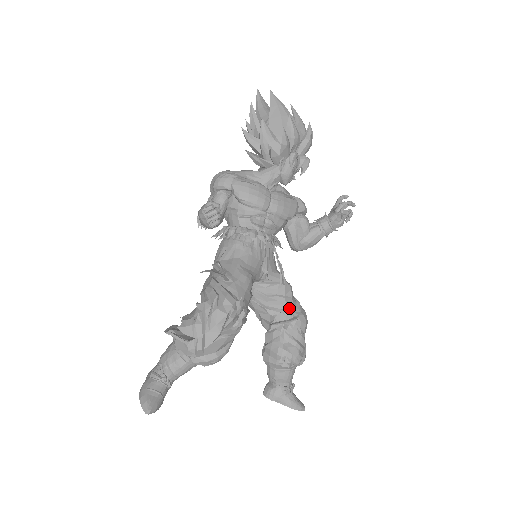
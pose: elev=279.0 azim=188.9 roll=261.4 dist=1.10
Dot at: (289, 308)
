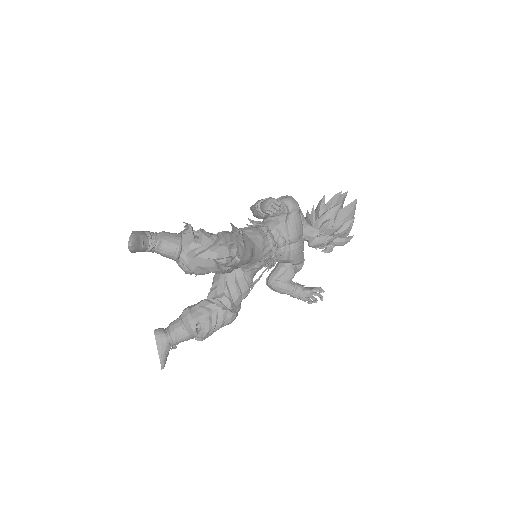
Dot at: (236, 302)
